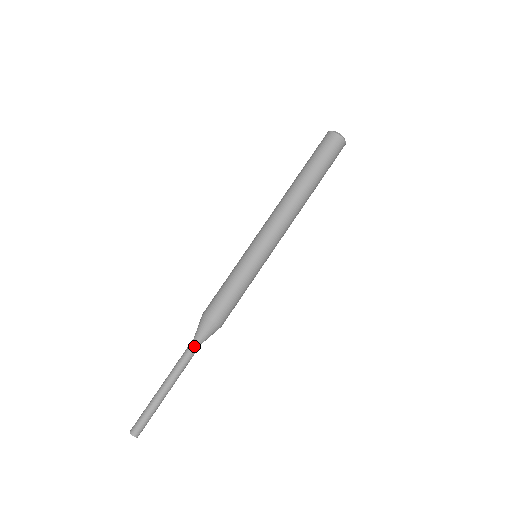
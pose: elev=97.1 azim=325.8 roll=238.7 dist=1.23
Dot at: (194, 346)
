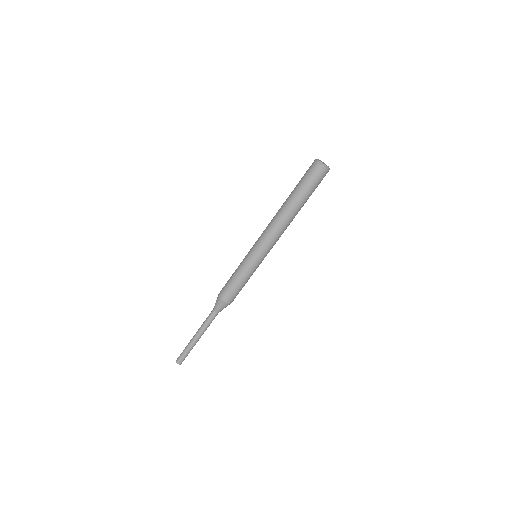
Dot at: occluded
